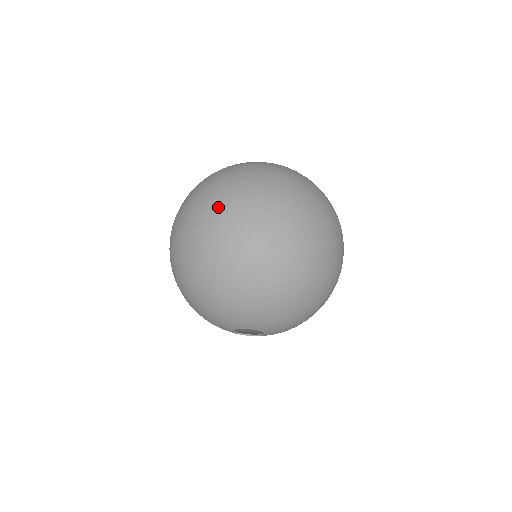
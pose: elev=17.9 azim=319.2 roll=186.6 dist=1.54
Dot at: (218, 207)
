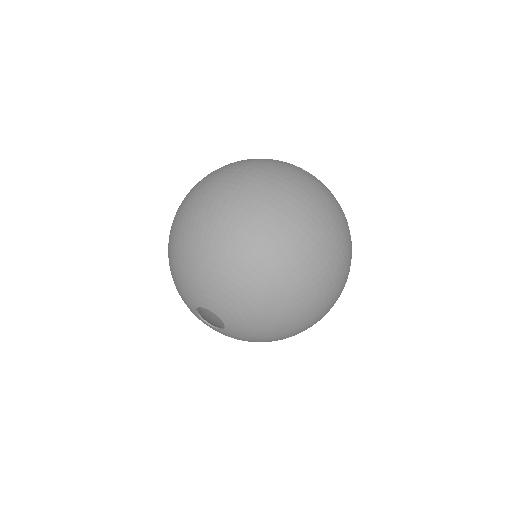
Dot at: (234, 176)
